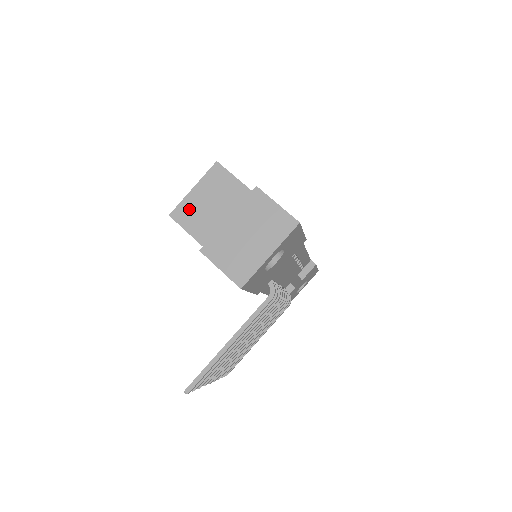
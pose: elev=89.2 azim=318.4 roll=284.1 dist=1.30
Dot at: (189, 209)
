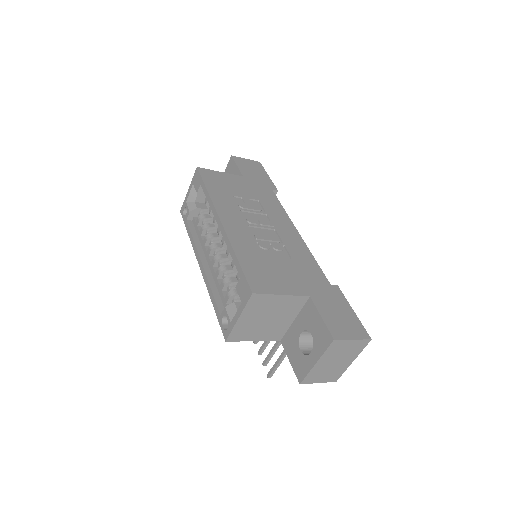
Dot at: (242, 330)
